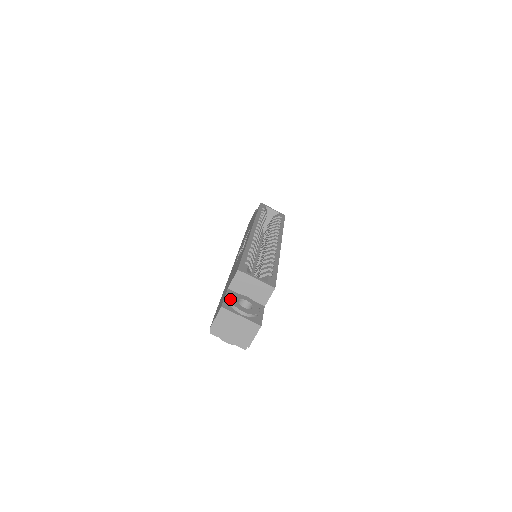
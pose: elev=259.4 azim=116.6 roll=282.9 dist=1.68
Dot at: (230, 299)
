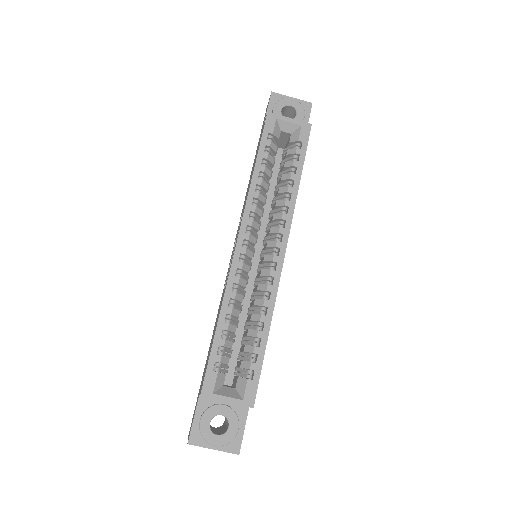
Dot at: (199, 426)
